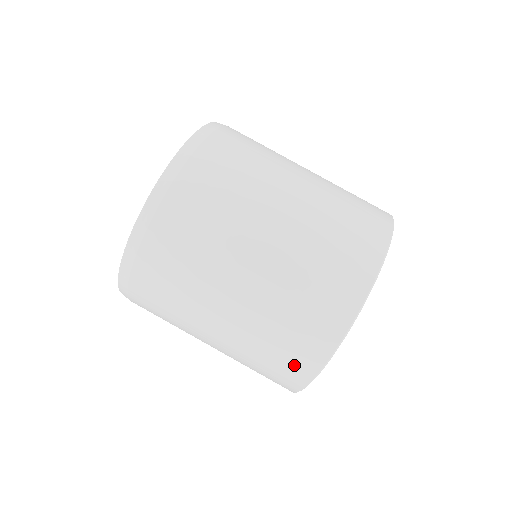
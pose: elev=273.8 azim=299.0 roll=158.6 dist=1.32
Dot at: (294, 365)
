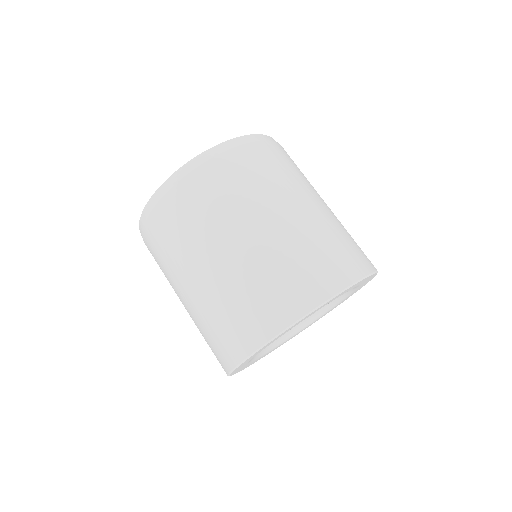
Dot at: occluded
